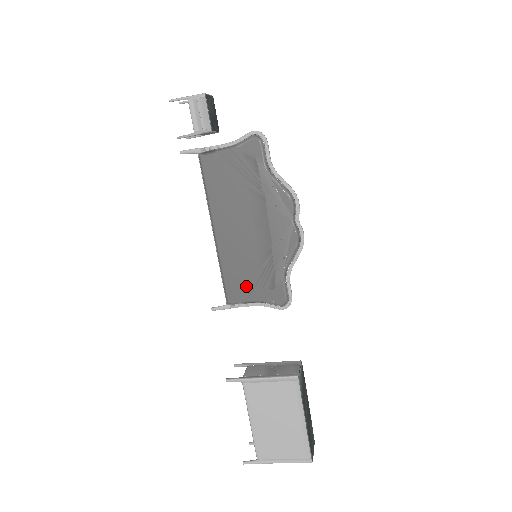
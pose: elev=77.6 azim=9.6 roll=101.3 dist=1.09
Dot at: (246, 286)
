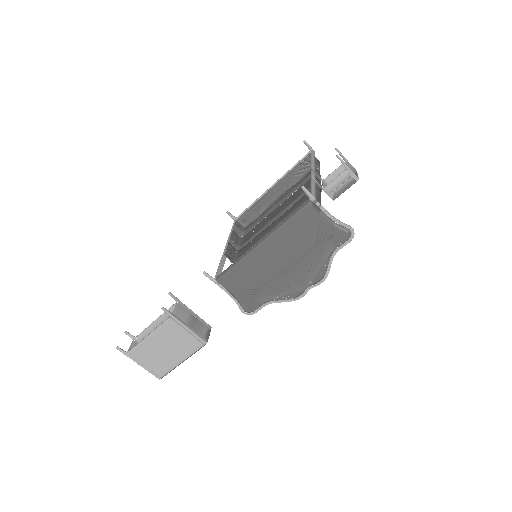
Dot at: (240, 285)
